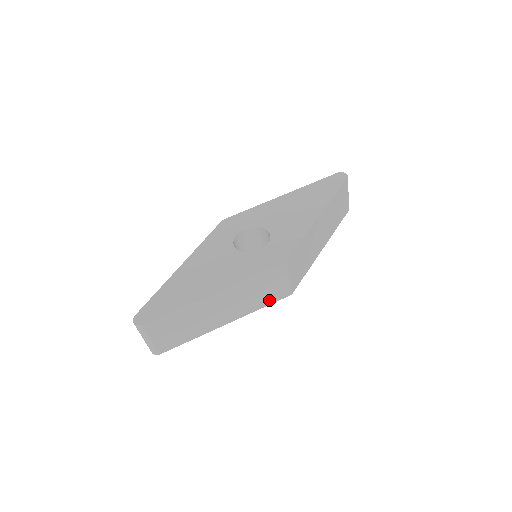
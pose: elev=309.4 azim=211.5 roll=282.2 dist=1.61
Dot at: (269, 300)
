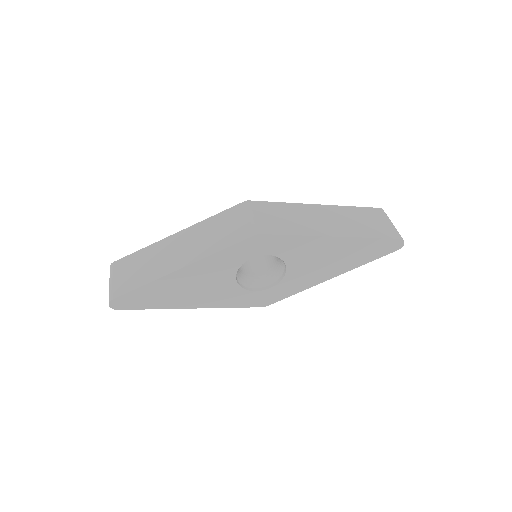
Dot at: (230, 241)
